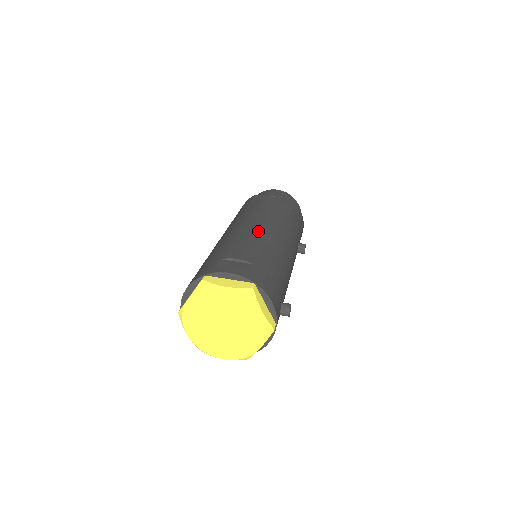
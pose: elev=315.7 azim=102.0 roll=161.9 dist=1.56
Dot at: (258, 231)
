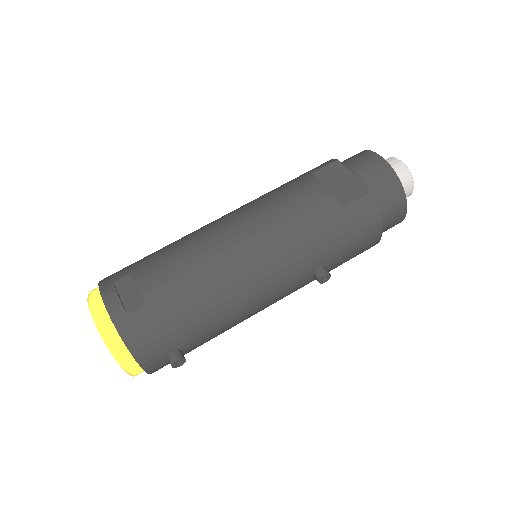
Dot at: (219, 249)
